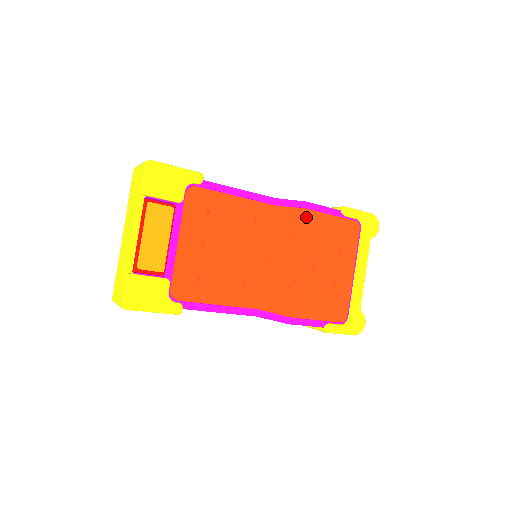
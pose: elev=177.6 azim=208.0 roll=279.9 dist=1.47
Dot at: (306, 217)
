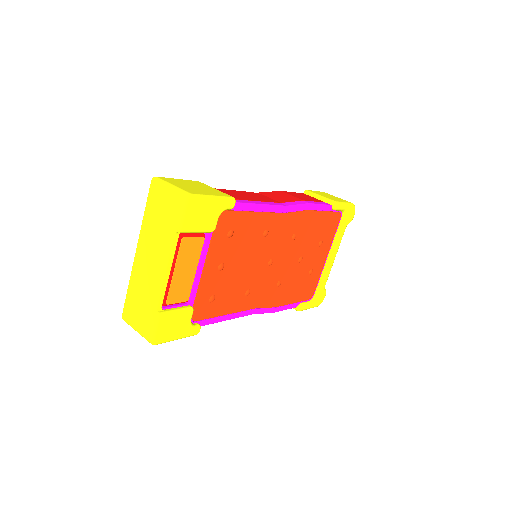
Dot at: (306, 218)
